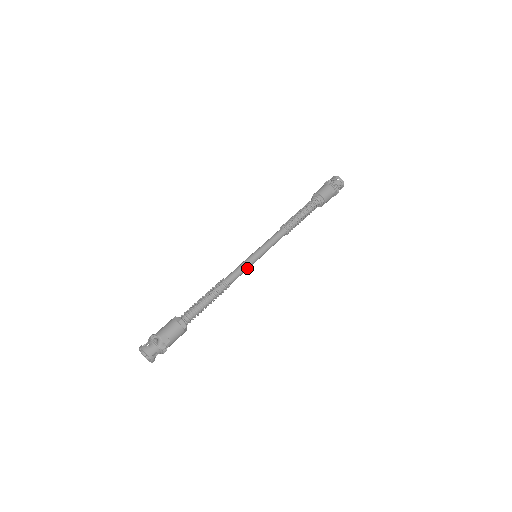
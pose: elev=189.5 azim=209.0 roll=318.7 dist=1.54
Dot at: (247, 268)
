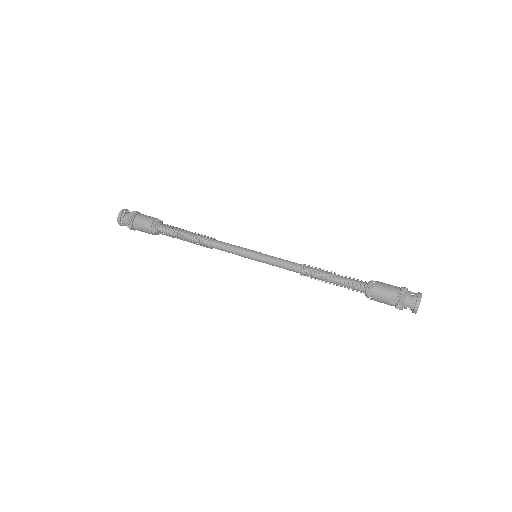
Dot at: (237, 254)
